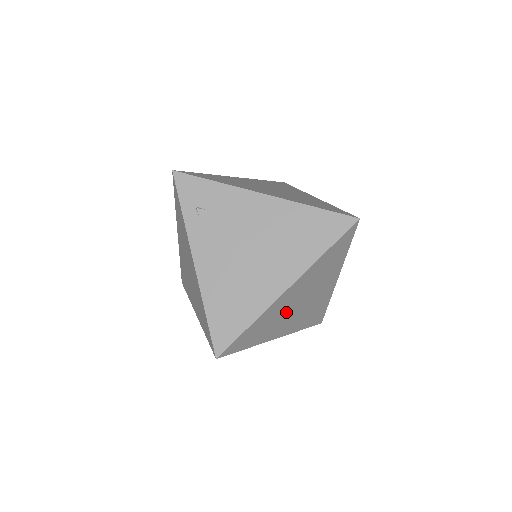
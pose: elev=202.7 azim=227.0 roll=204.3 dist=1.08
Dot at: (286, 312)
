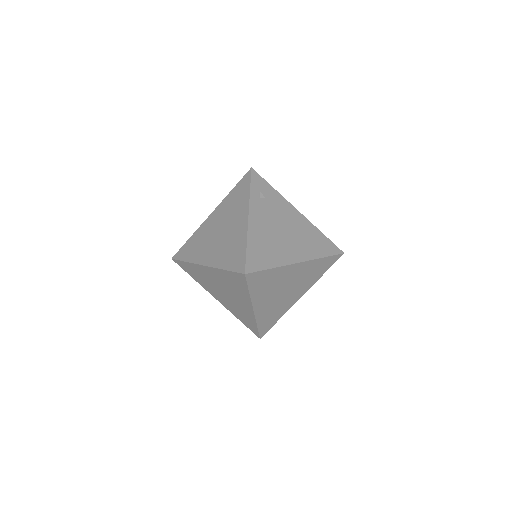
Dot at: (278, 287)
